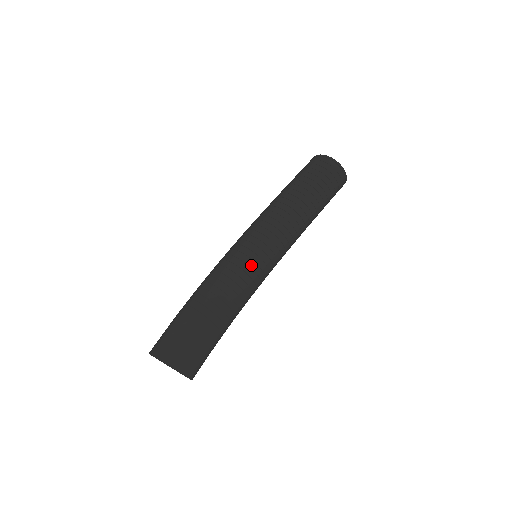
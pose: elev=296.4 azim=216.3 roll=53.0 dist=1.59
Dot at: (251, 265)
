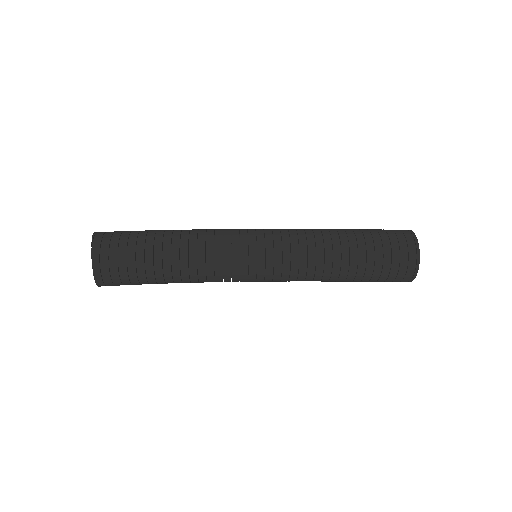
Dot at: (234, 229)
